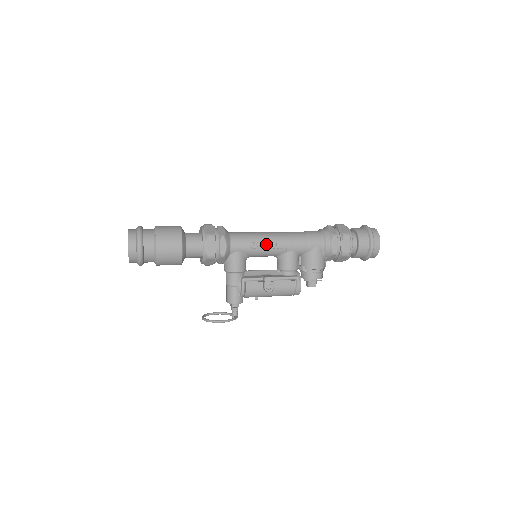
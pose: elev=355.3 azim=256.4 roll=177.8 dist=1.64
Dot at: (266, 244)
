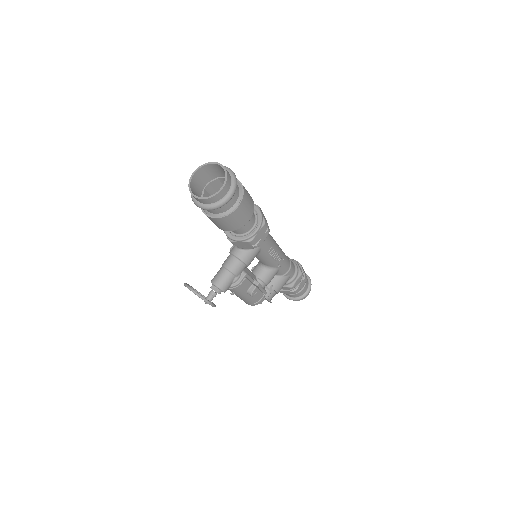
Dot at: (276, 254)
